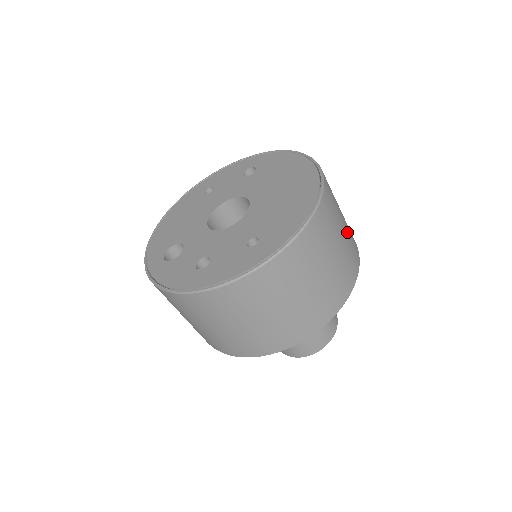
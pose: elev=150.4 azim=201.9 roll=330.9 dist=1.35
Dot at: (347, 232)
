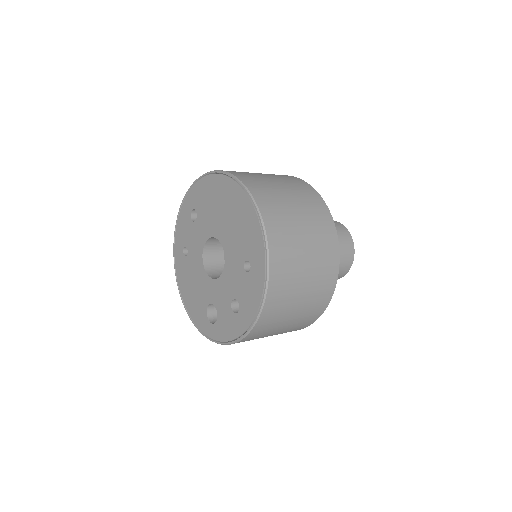
Dot at: (289, 187)
